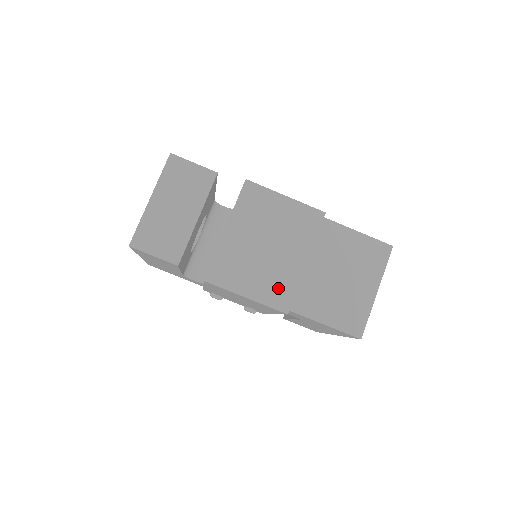
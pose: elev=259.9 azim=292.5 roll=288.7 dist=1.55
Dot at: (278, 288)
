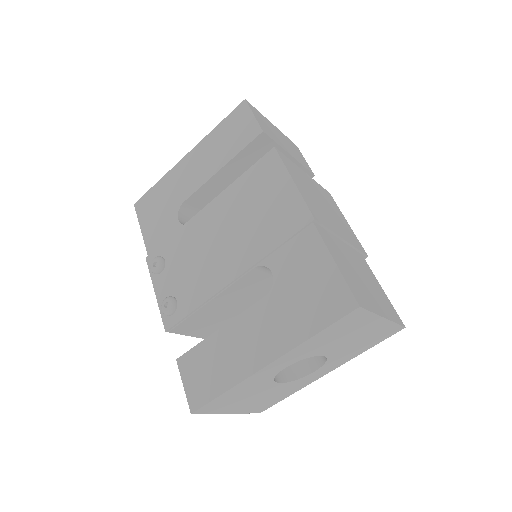
Dot at: (318, 211)
